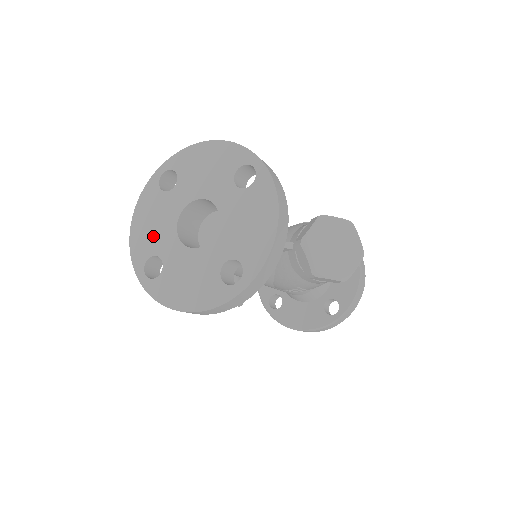
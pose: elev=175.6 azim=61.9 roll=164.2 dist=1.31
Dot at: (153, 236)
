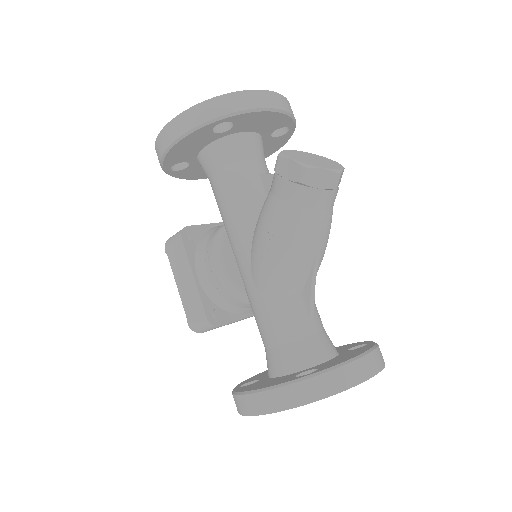
Dot at: occluded
